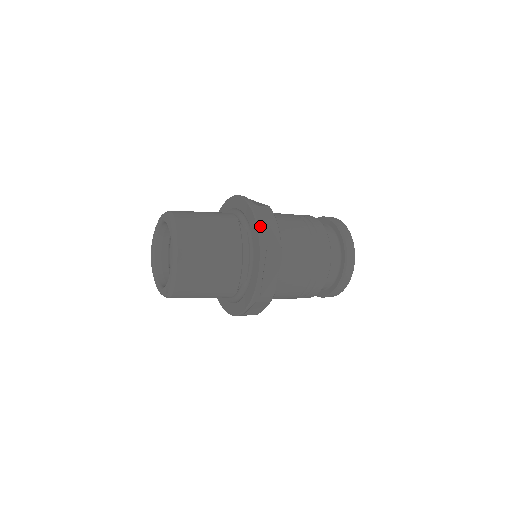
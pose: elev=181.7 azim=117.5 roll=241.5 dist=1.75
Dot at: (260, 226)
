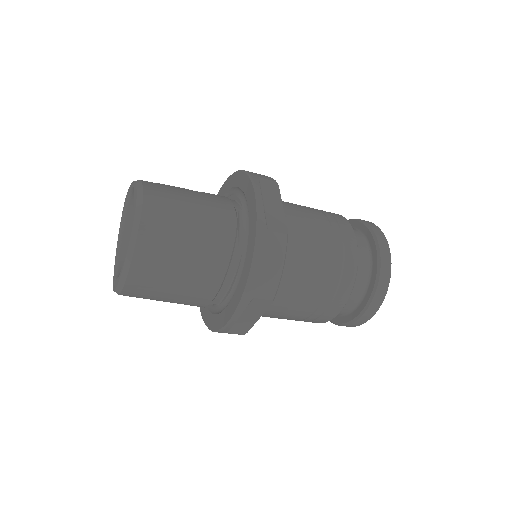
Dot at: (254, 271)
